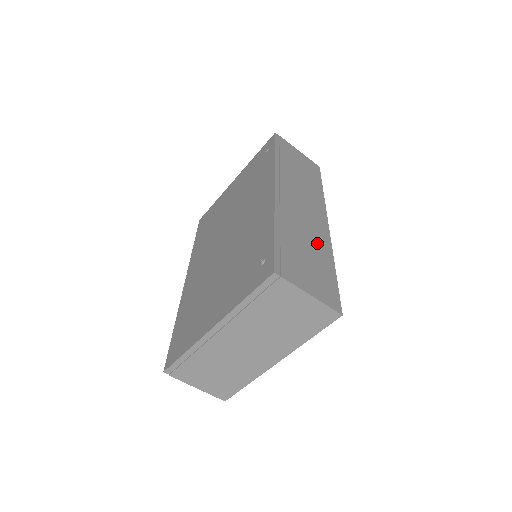
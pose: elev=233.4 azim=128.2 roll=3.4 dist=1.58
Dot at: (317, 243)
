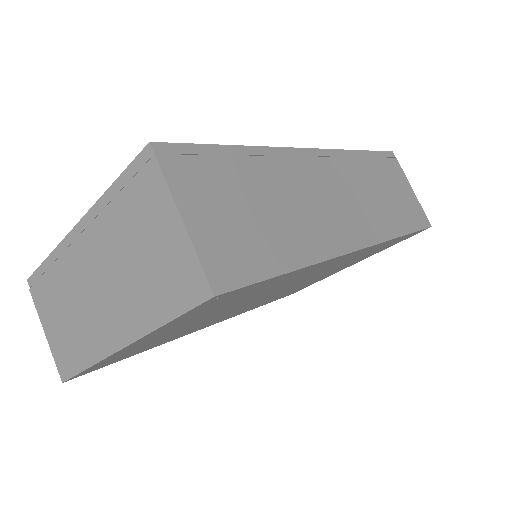
Dot at: (303, 228)
